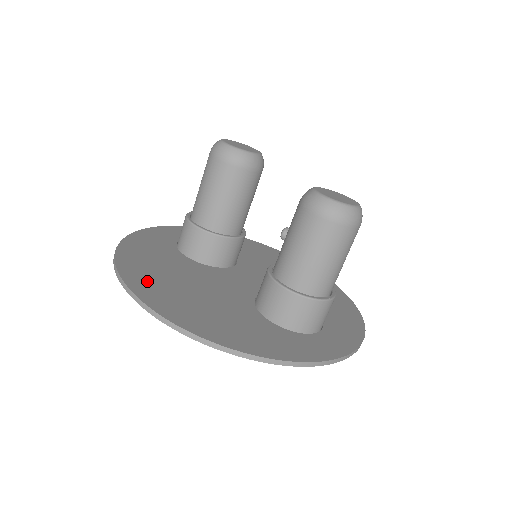
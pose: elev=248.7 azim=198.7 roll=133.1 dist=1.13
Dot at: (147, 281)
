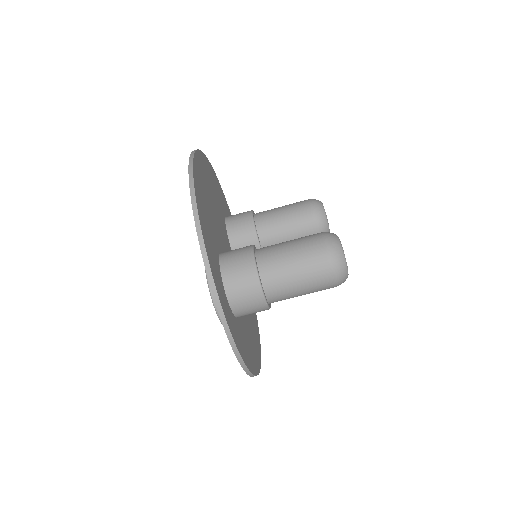
Dot at: (204, 168)
